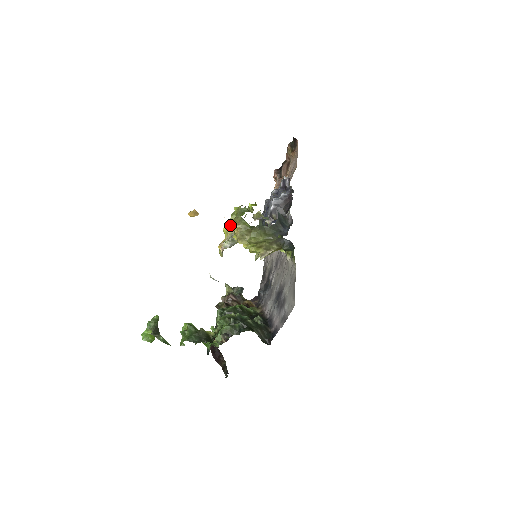
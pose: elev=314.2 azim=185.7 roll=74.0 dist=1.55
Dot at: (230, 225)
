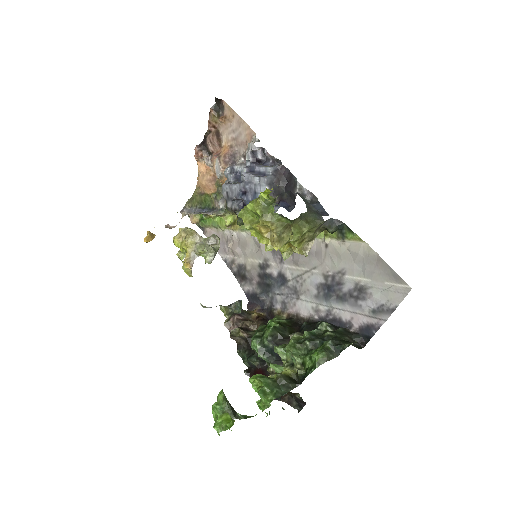
Dot at: (183, 233)
